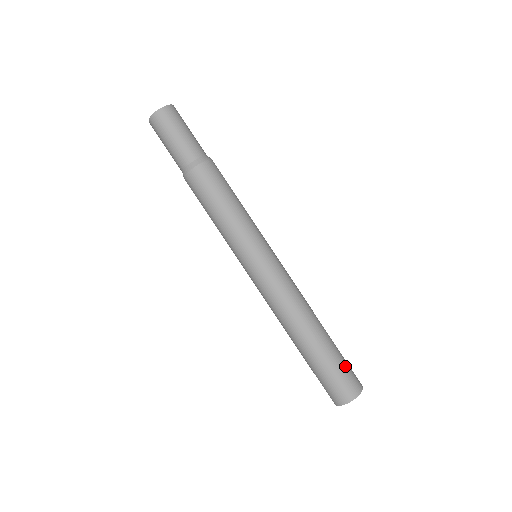
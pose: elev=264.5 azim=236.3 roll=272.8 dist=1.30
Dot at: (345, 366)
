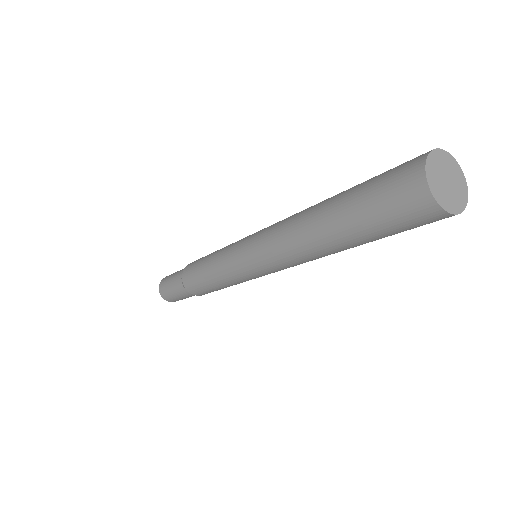
Dot at: (382, 174)
